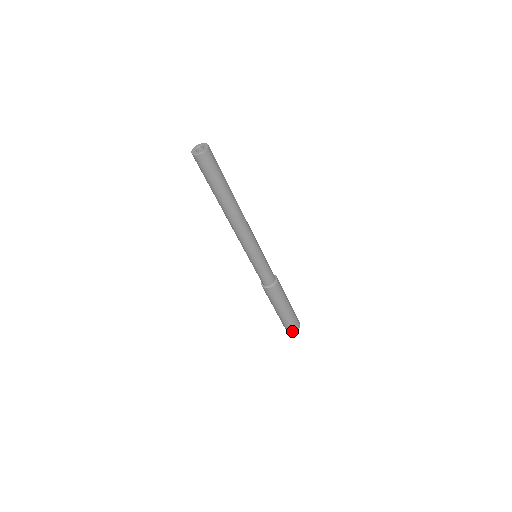
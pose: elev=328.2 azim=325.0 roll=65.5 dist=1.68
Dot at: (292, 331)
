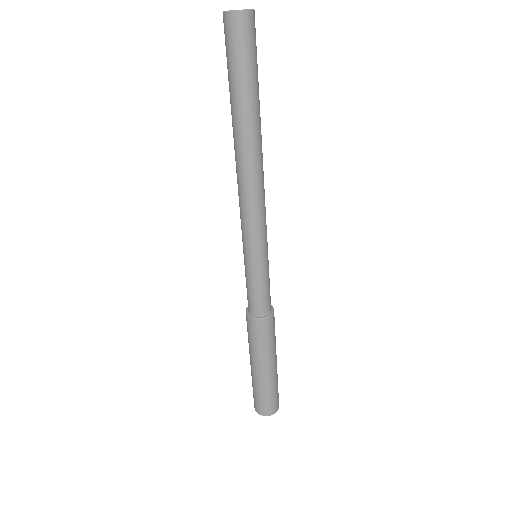
Dot at: (275, 410)
